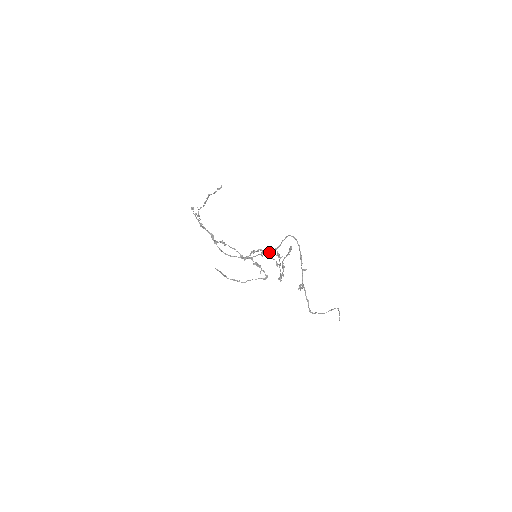
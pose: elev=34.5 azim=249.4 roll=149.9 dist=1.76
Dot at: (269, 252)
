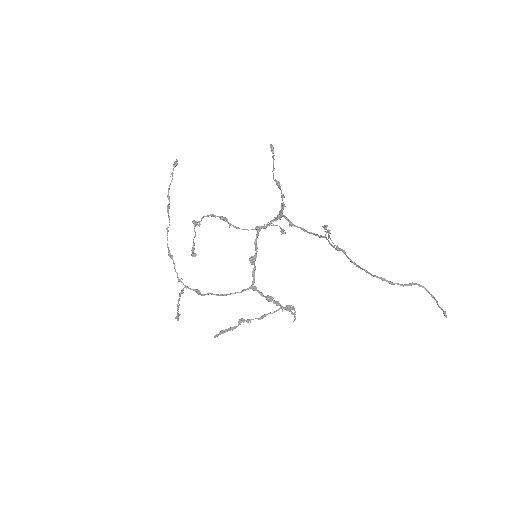
Dot at: (266, 225)
